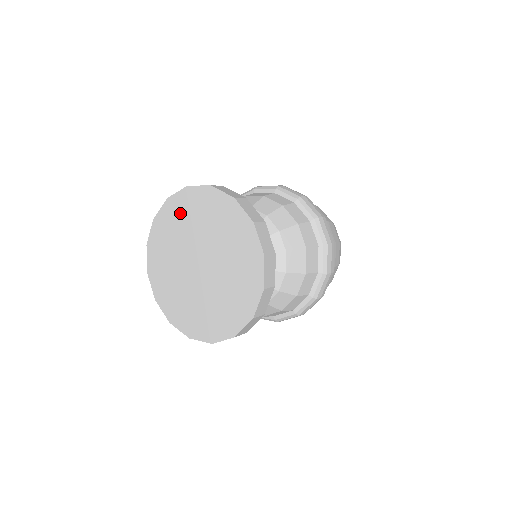
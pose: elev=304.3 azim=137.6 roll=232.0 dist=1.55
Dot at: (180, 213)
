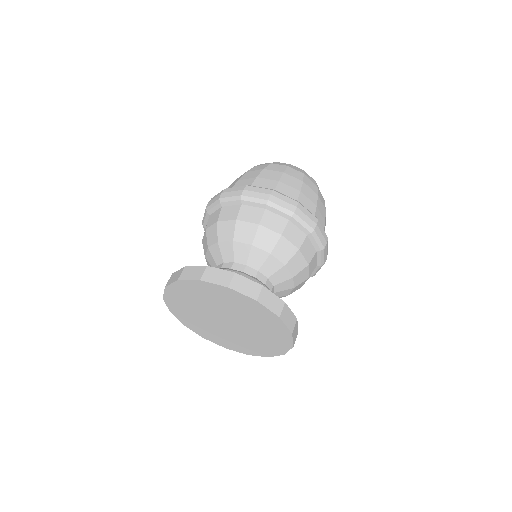
Dot at: (185, 295)
